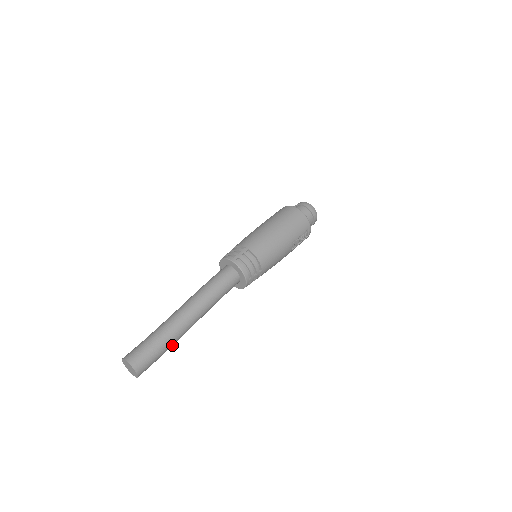
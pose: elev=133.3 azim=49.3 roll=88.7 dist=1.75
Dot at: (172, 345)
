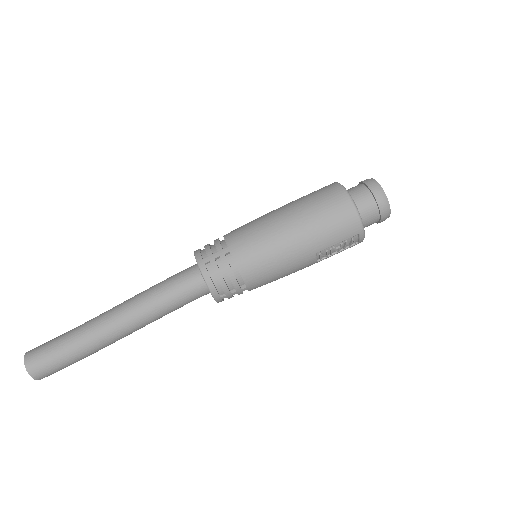
Dot at: (92, 353)
